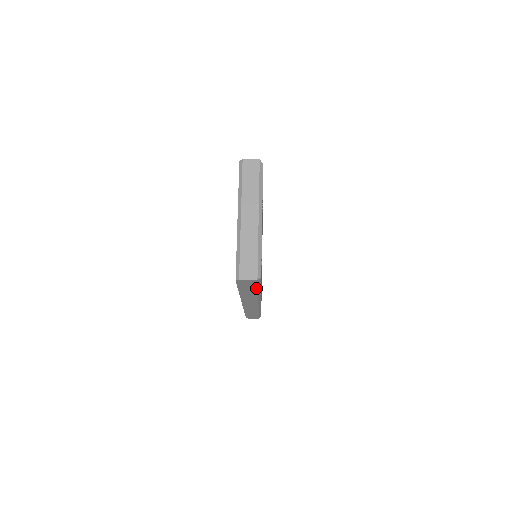
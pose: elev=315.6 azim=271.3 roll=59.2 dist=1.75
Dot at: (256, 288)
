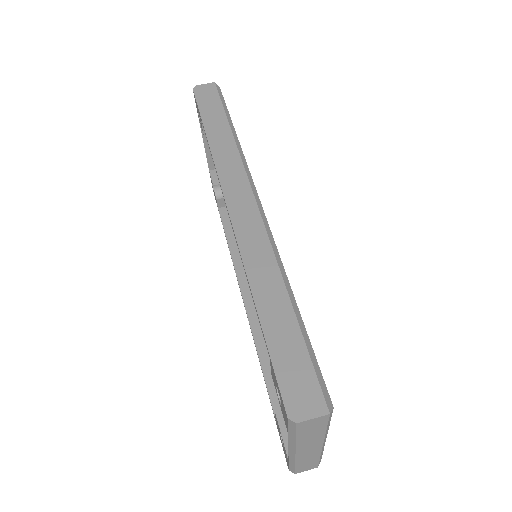
Dot at: occluded
